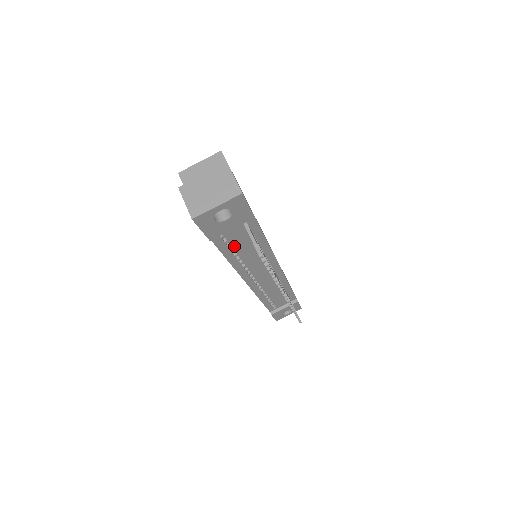
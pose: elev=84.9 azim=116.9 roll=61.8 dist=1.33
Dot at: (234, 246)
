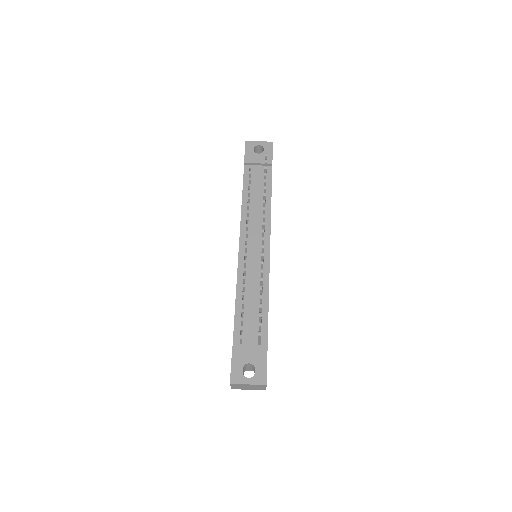
Dot at: (252, 187)
